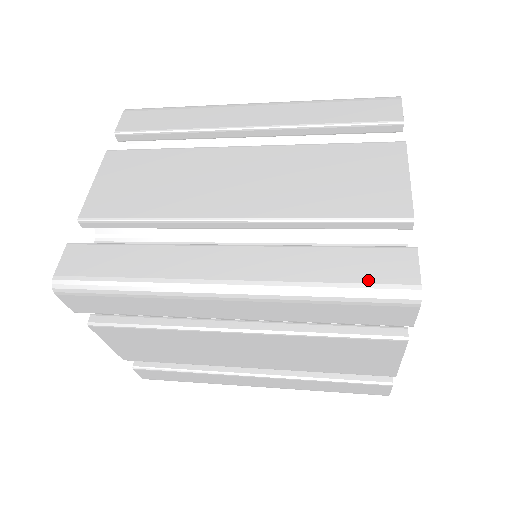
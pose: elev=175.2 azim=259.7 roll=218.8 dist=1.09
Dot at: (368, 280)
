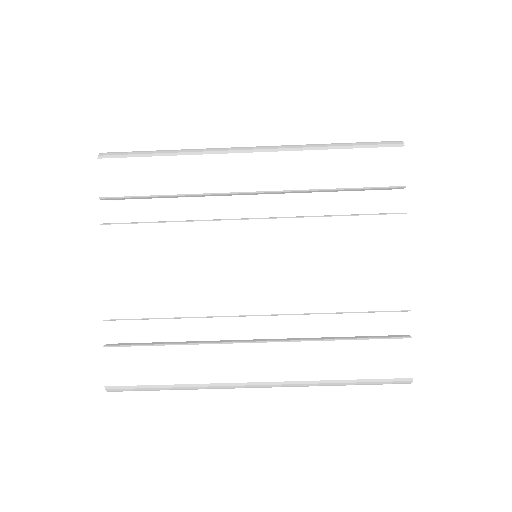
Dot at: occluded
